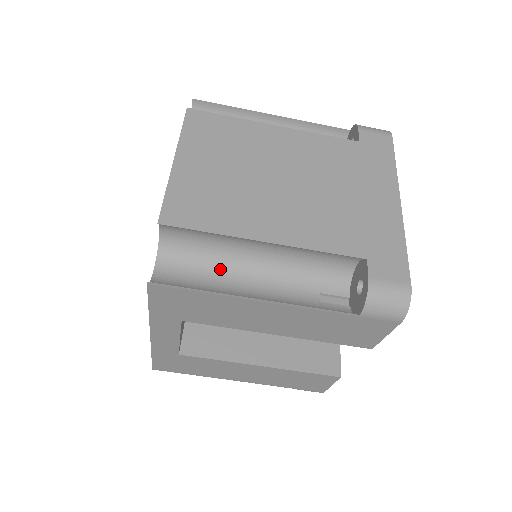
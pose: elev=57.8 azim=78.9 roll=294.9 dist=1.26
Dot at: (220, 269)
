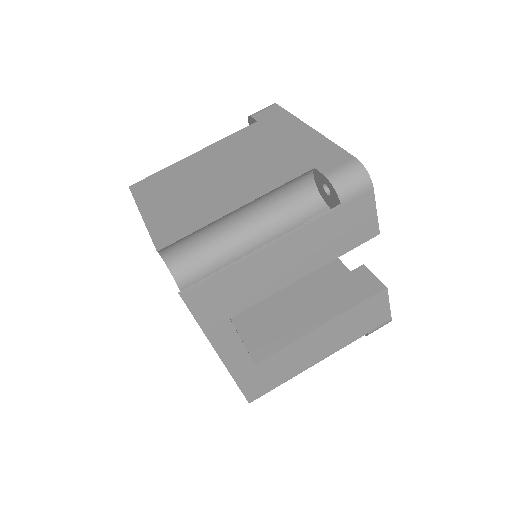
Dot at: (226, 258)
